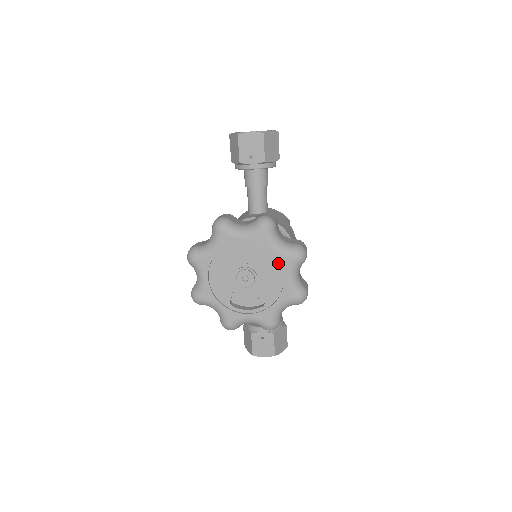
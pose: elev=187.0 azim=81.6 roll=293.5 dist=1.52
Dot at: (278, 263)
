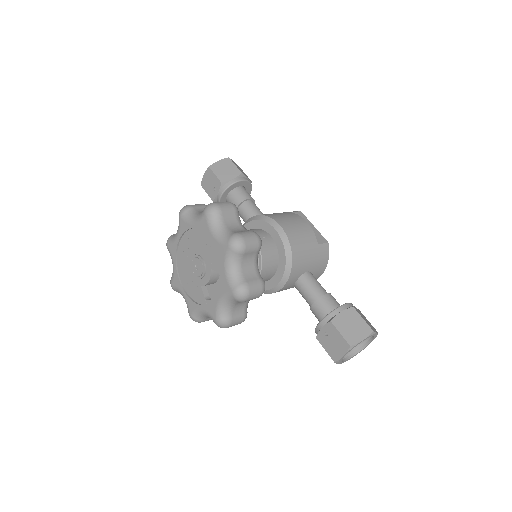
Dot at: (203, 232)
